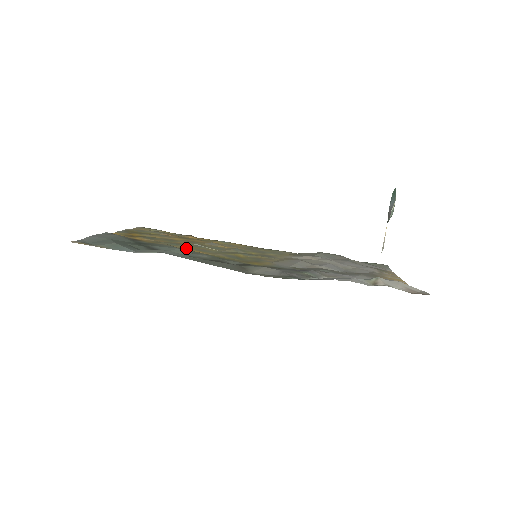
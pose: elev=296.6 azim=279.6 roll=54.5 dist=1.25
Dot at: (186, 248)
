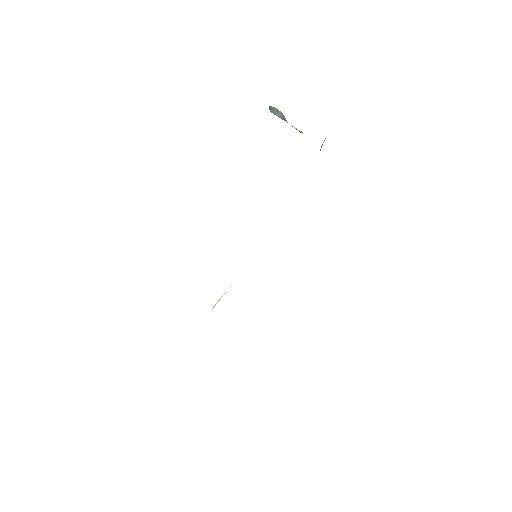
Dot at: occluded
